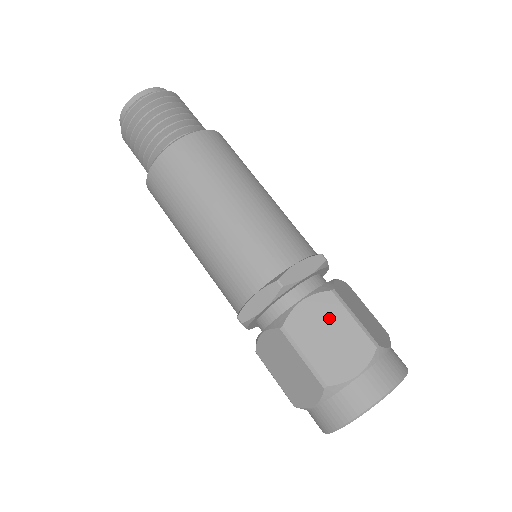
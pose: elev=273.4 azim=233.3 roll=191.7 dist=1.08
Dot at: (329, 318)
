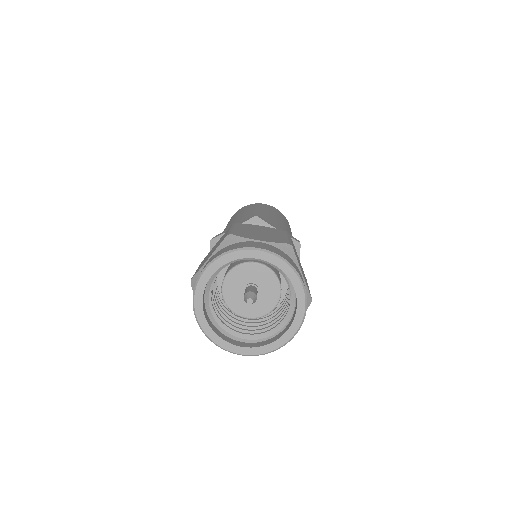
Dot at: (271, 232)
